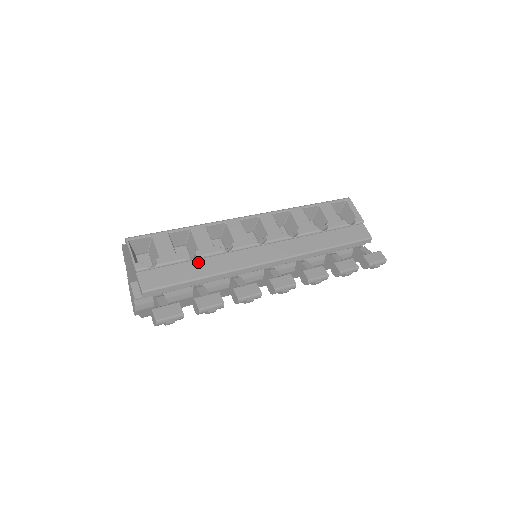
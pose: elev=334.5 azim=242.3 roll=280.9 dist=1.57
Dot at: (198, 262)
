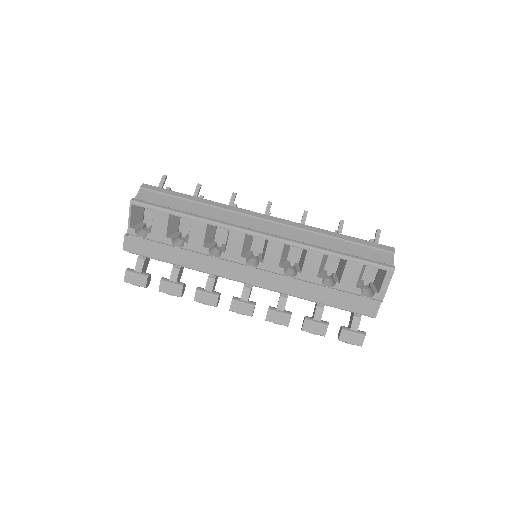
Dot at: (183, 251)
